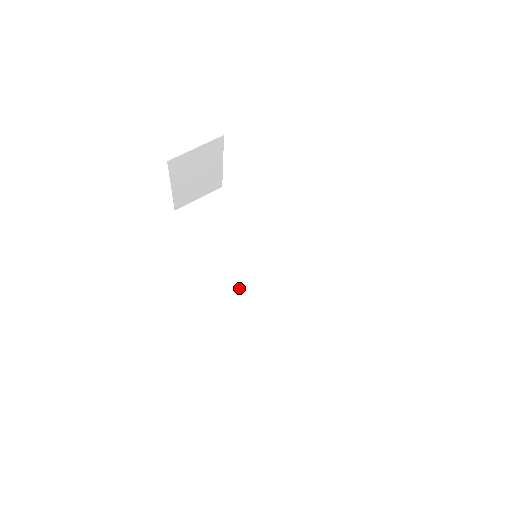
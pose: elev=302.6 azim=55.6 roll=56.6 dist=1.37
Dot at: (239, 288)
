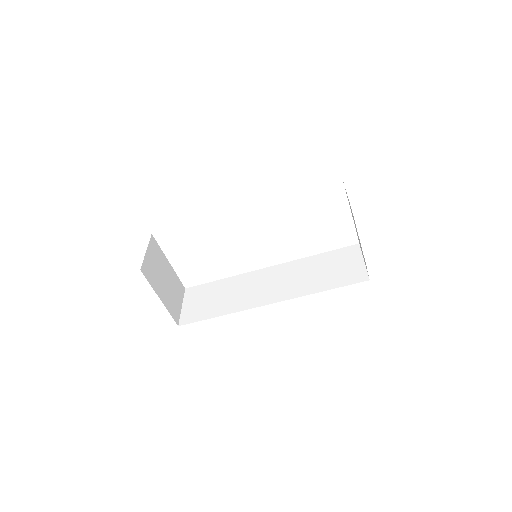
Dot at: (274, 296)
